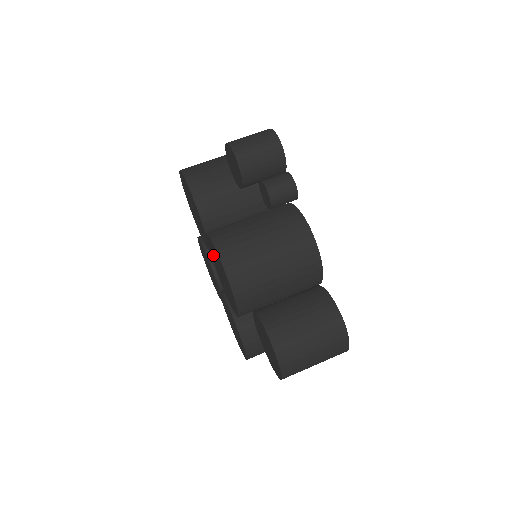
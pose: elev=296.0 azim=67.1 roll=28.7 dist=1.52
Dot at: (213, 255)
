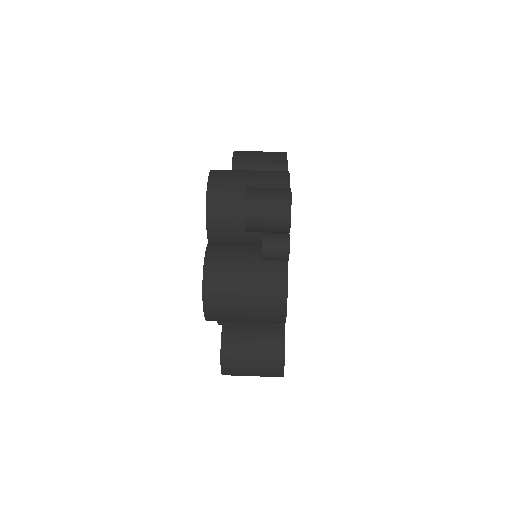
Dot at: occluded
